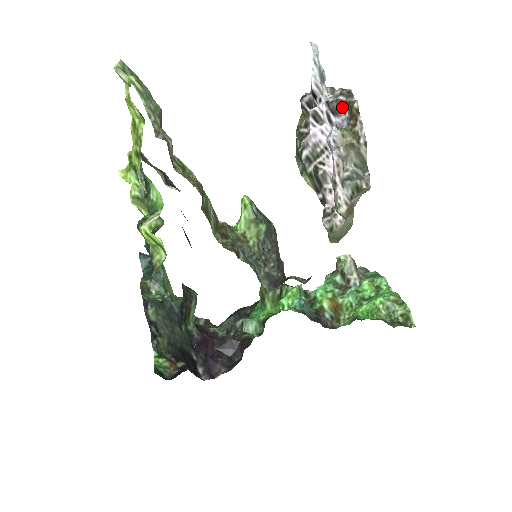
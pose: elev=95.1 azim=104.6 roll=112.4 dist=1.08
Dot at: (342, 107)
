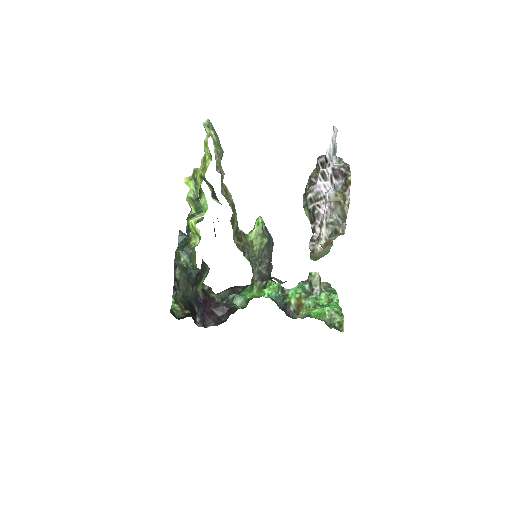
Dot at: (341, 175)
